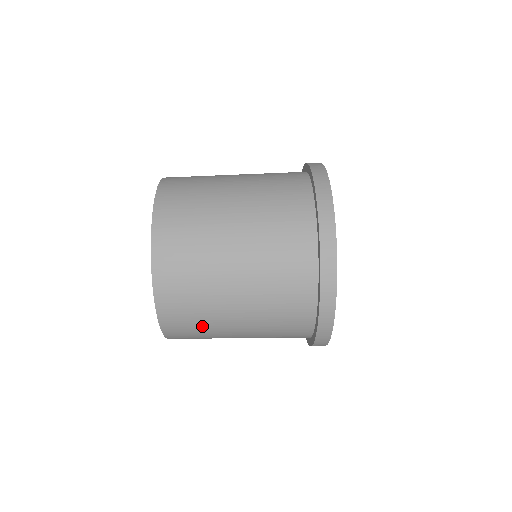
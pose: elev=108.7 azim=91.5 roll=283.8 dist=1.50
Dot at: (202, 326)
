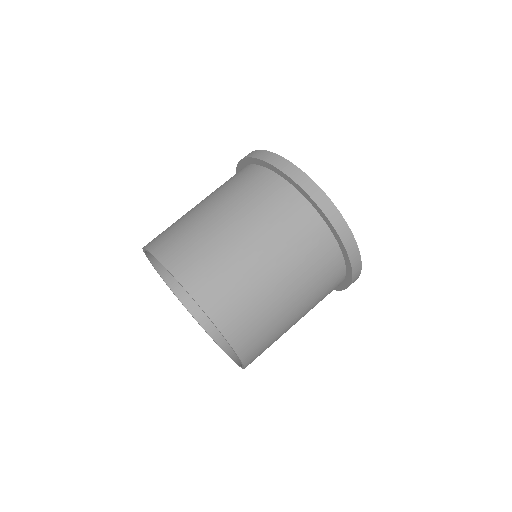
Dot at: (224, 268)
